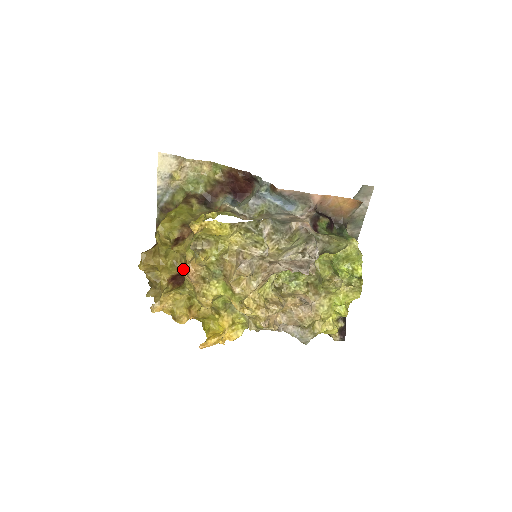
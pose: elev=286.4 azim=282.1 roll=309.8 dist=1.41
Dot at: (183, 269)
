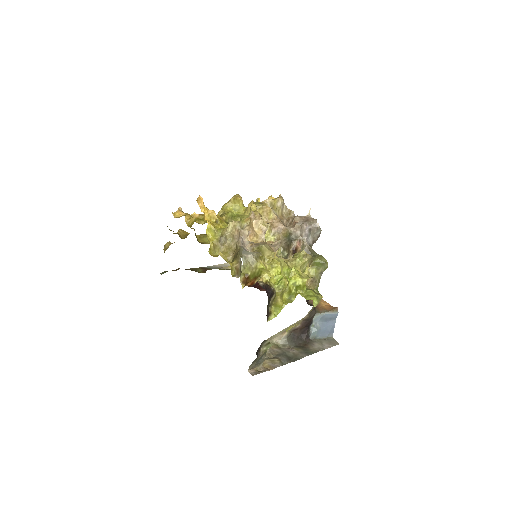
Dot at: occluded
